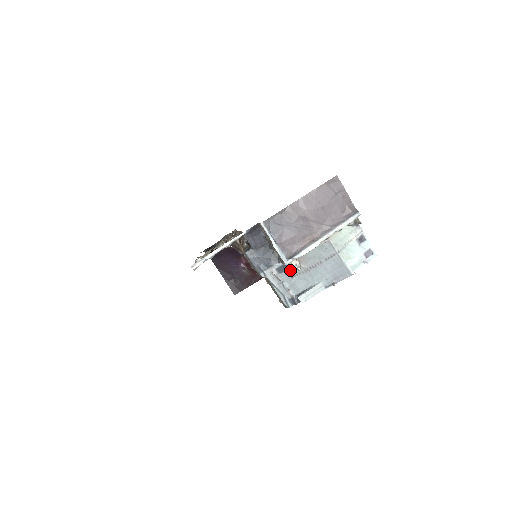
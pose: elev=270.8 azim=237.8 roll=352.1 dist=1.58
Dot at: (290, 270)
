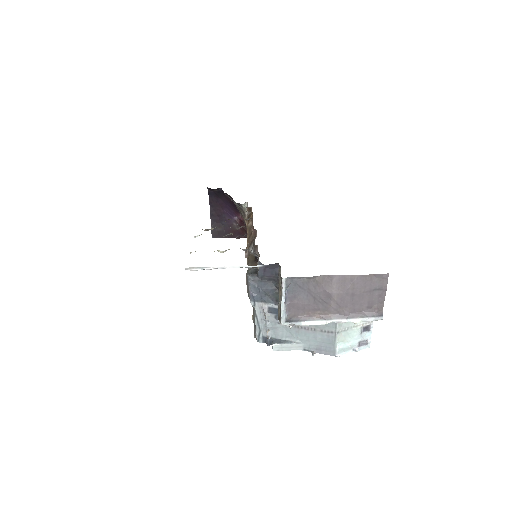
Dot at: occluded
